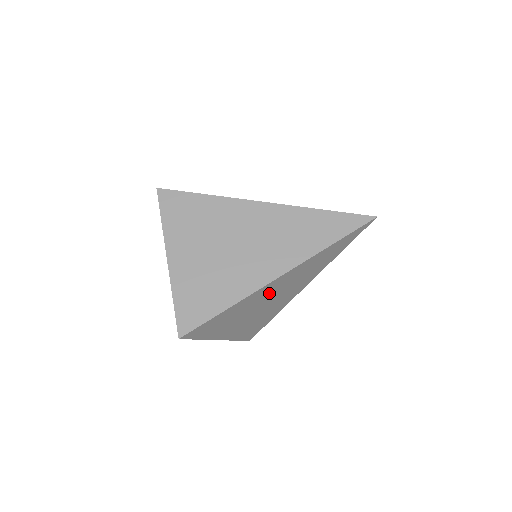
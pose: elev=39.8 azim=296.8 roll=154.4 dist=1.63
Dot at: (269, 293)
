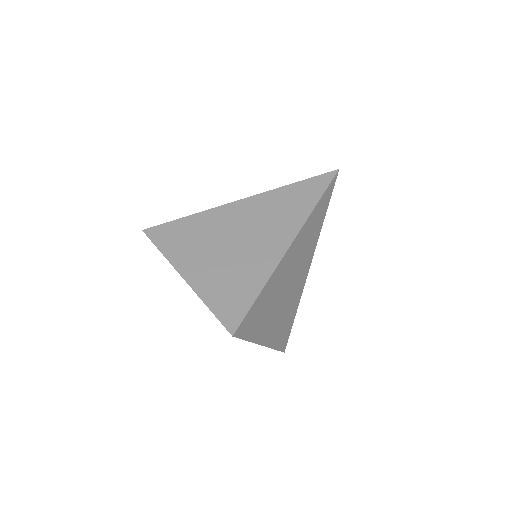
Dot at: (287, 270)
